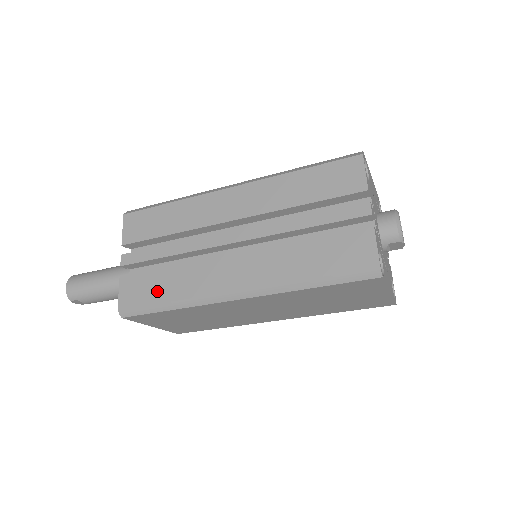
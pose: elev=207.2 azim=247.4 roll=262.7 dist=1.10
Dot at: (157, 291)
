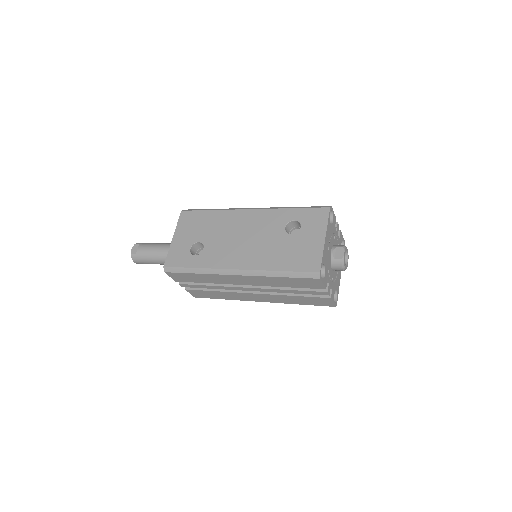
Dot at: (214, 296)
